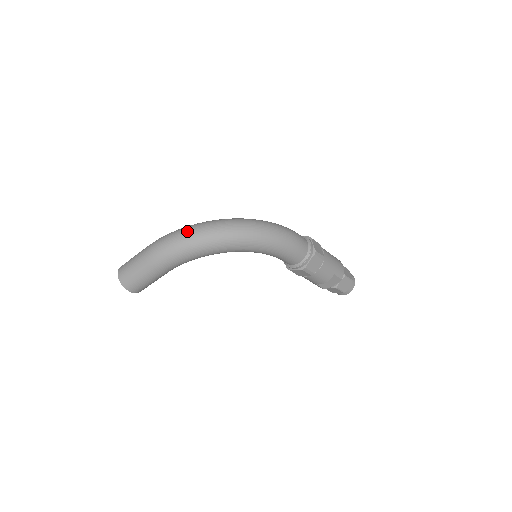
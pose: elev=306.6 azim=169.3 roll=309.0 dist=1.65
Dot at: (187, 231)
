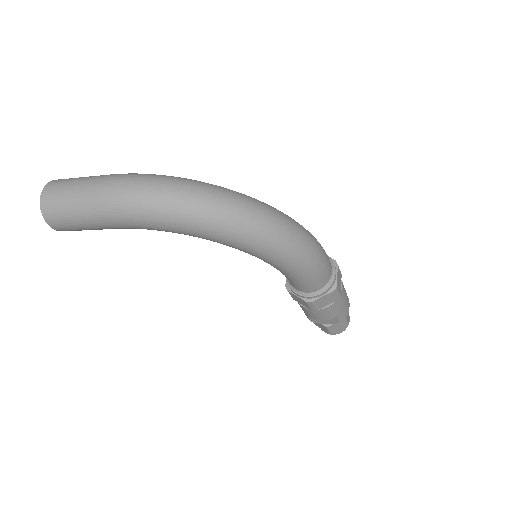
Dot at: (181, 189)
